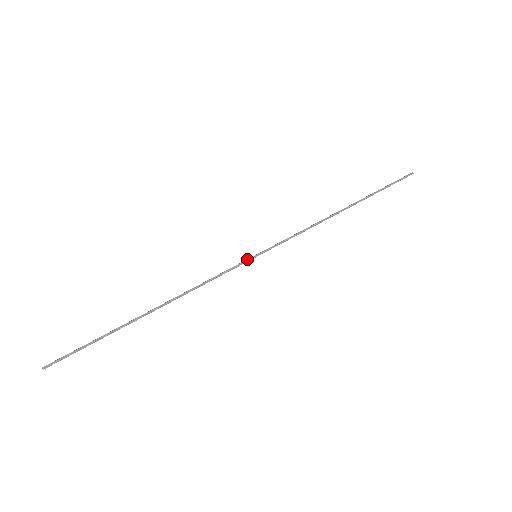
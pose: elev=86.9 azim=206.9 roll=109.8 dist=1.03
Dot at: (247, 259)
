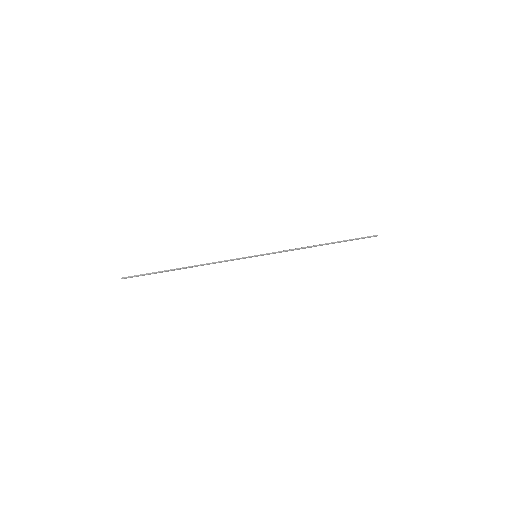
Dot at: (250, 256)
